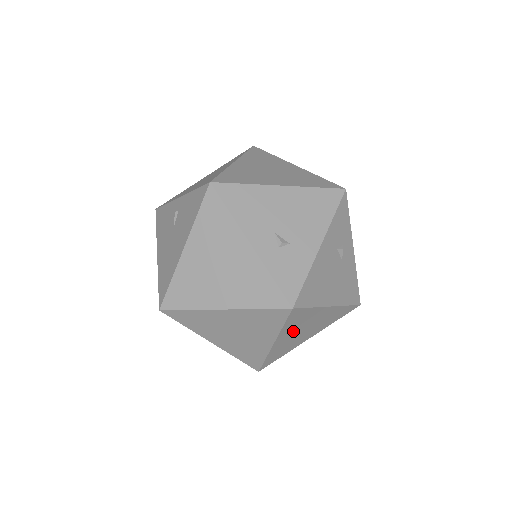
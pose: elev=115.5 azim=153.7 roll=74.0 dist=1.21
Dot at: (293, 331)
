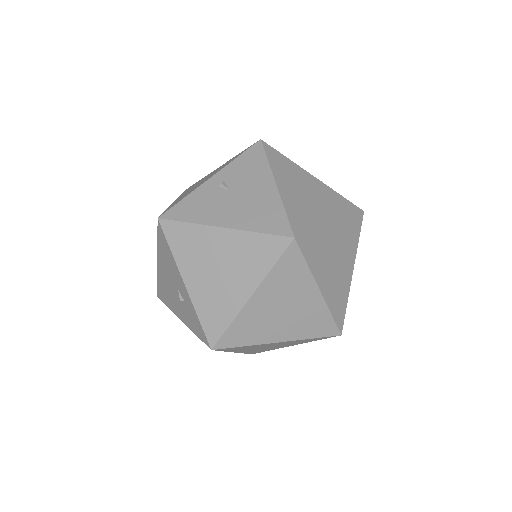
Dot at: occluded
